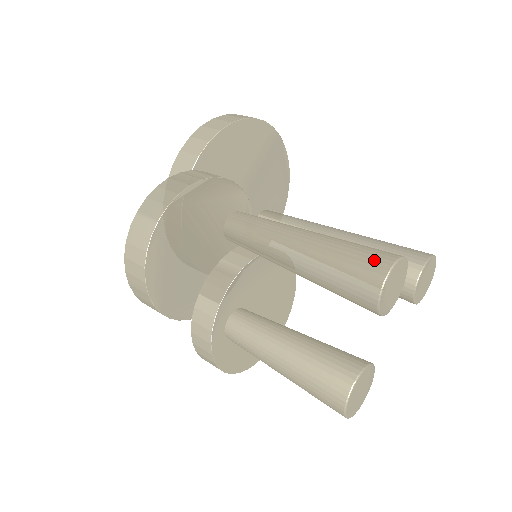
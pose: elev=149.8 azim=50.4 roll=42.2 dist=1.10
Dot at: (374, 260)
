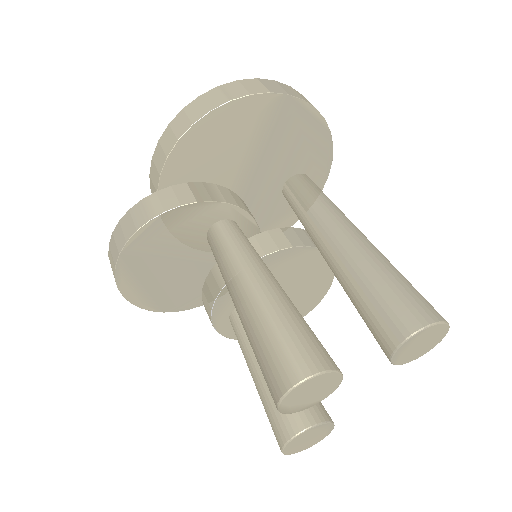
Dot at: (278, 372)
